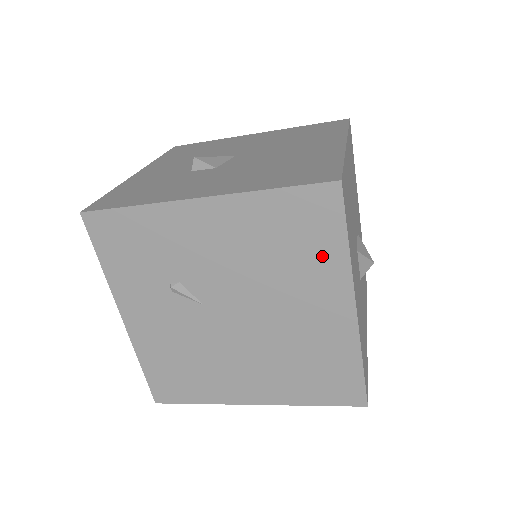
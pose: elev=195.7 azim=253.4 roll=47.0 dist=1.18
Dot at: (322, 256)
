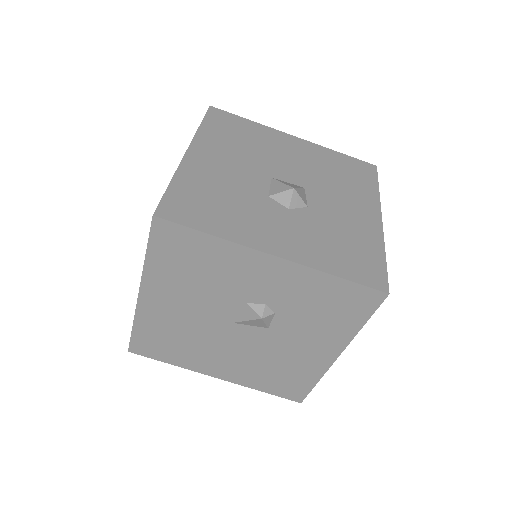
Dot at: occluded
